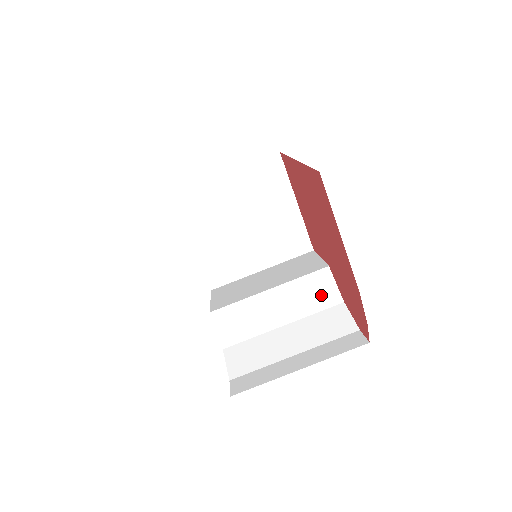
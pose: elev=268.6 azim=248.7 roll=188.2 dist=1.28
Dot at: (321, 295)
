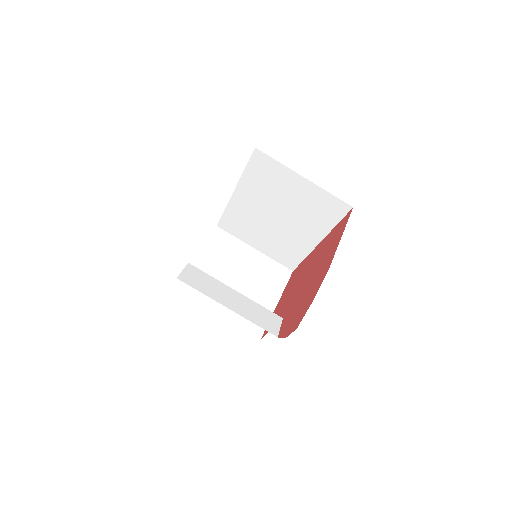
Dot at: (266, 322)
